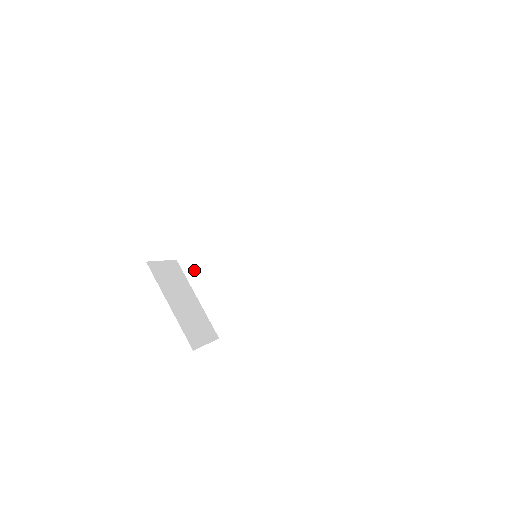
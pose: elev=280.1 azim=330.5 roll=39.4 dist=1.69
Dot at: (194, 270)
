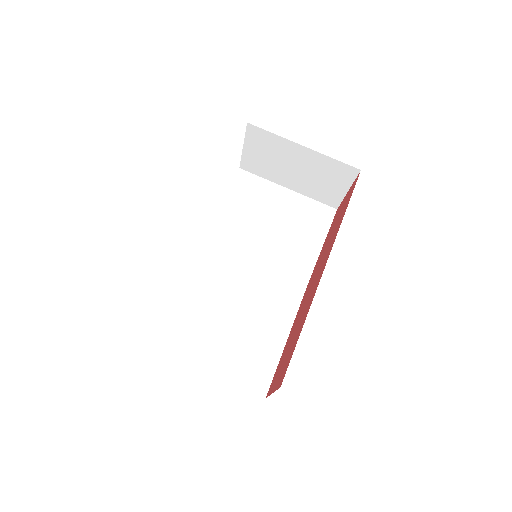
Dot at: (178, 342)
